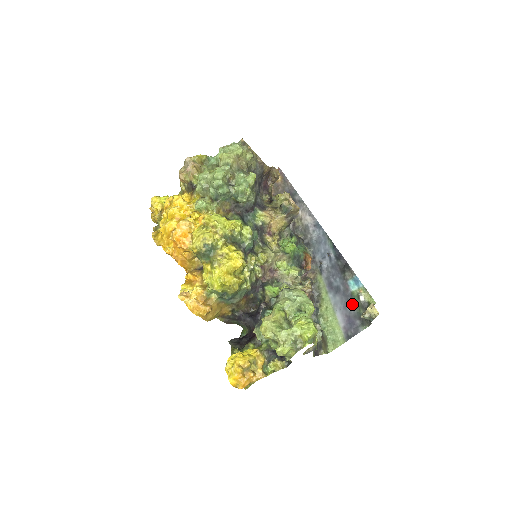
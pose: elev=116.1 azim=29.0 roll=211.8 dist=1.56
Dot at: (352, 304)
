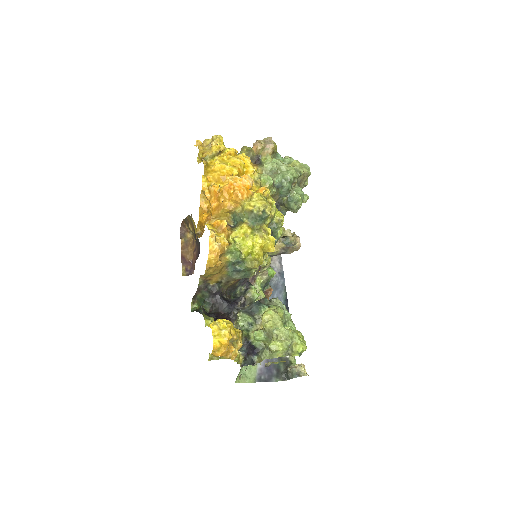
Dot at: occluded
